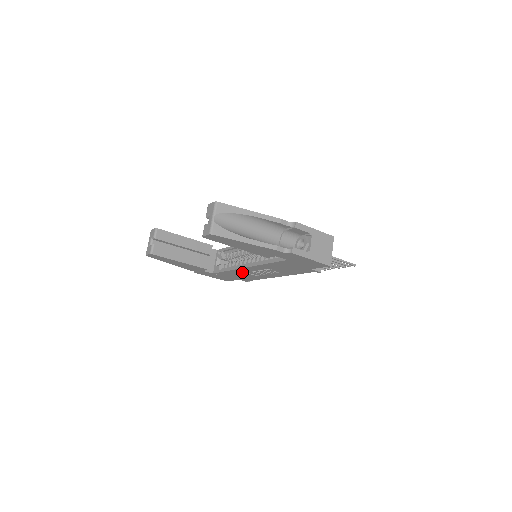
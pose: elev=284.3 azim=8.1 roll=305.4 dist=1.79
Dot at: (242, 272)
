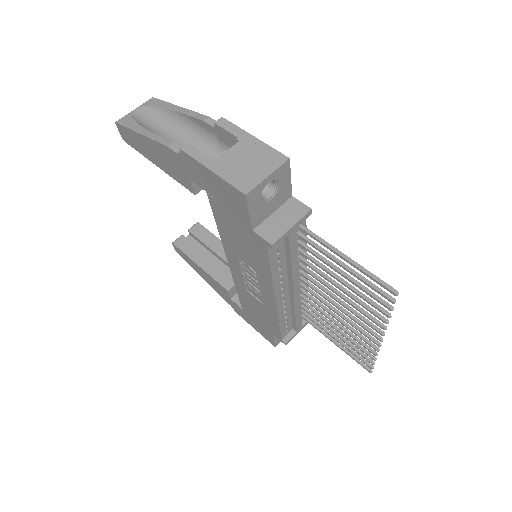
Dot at: (245, 290)
